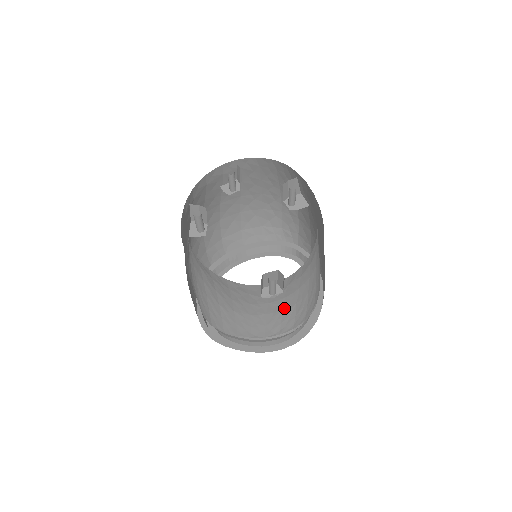
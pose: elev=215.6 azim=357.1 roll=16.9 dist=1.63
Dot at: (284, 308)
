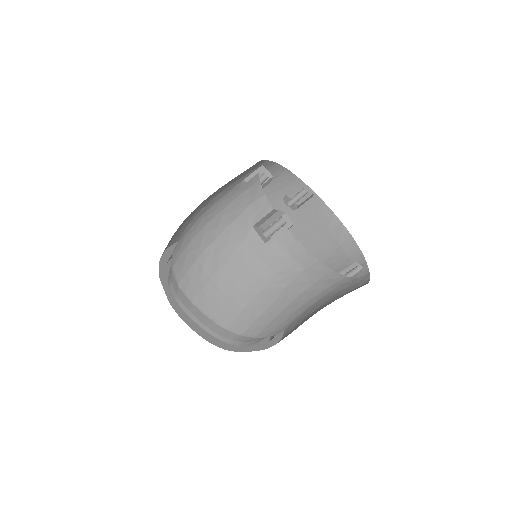
Dot at: occluded
